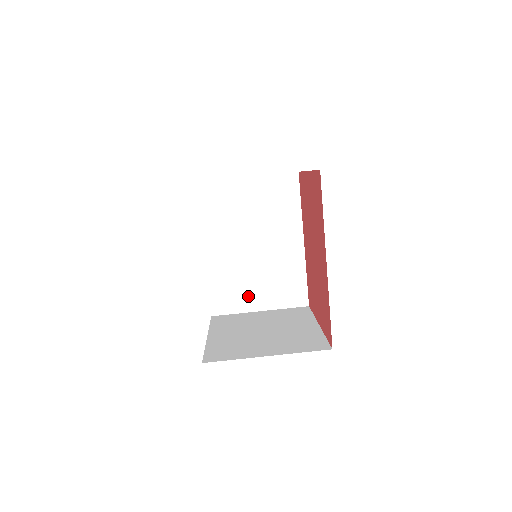
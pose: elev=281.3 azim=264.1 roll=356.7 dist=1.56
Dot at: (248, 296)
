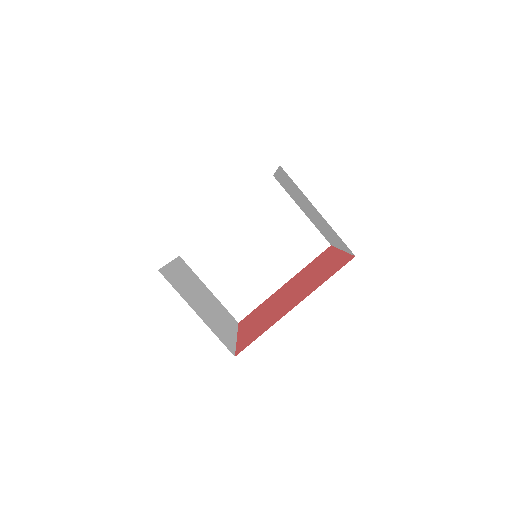
Dot at: (215, 272)
